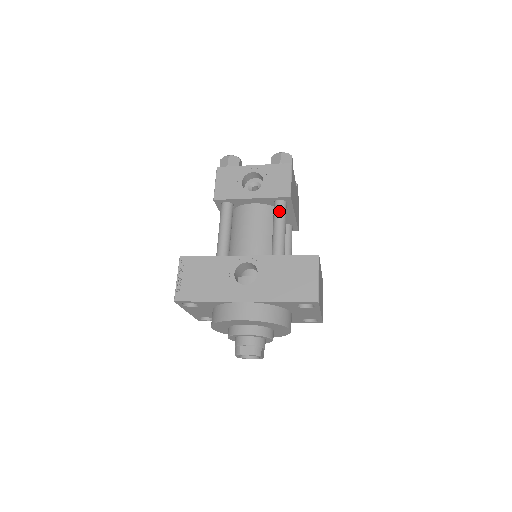
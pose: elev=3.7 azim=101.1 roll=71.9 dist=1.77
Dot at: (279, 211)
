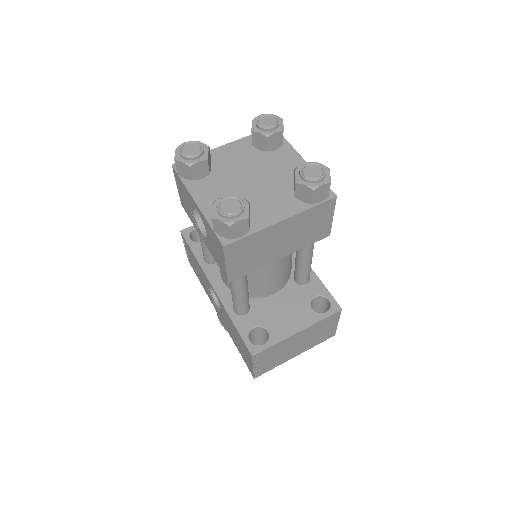
Dot at: occluded
